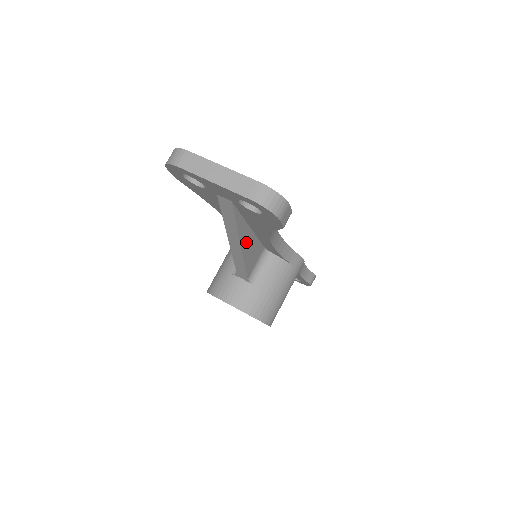
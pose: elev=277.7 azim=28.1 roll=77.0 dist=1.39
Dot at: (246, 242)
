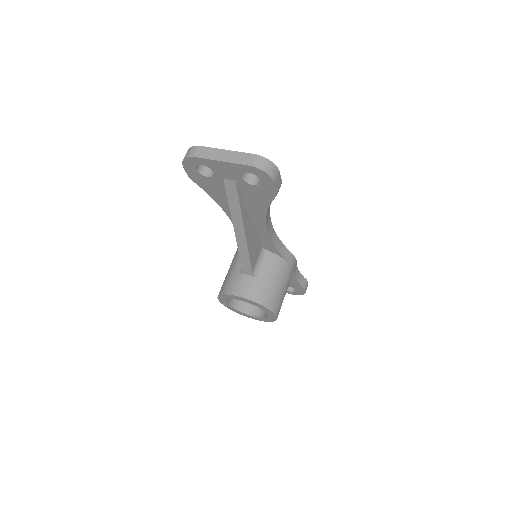
Dot at: (248, 230)
